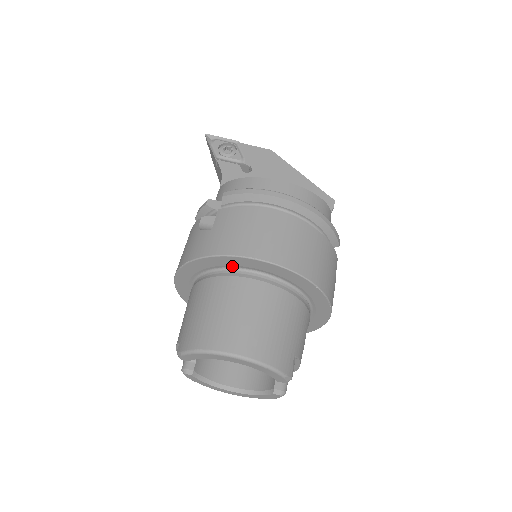
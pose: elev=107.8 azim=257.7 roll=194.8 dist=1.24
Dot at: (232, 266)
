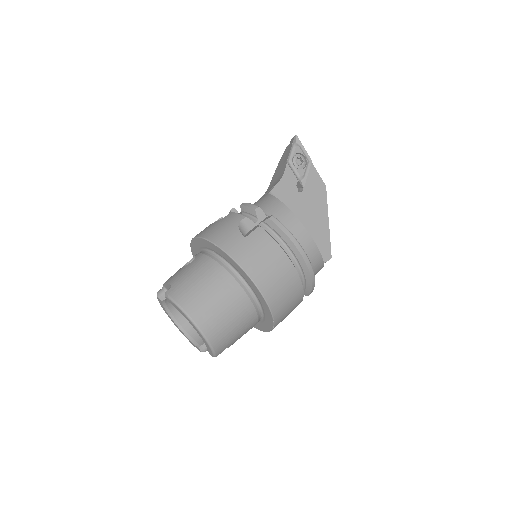
Dot at: (238, 271)
